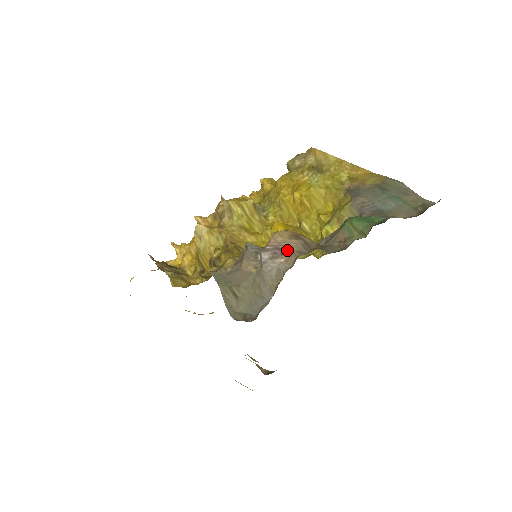
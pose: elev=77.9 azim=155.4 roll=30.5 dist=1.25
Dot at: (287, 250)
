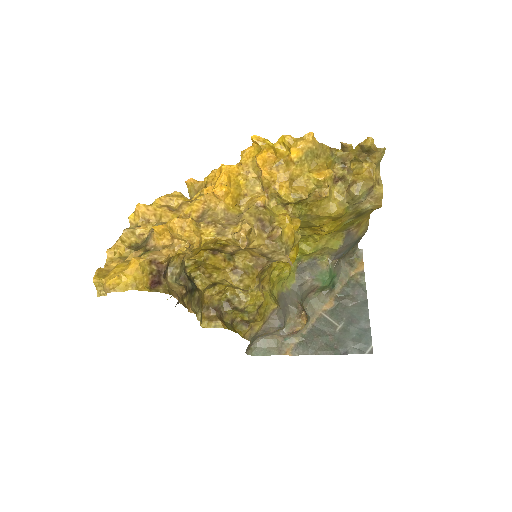
Dot at: (296, 331)
